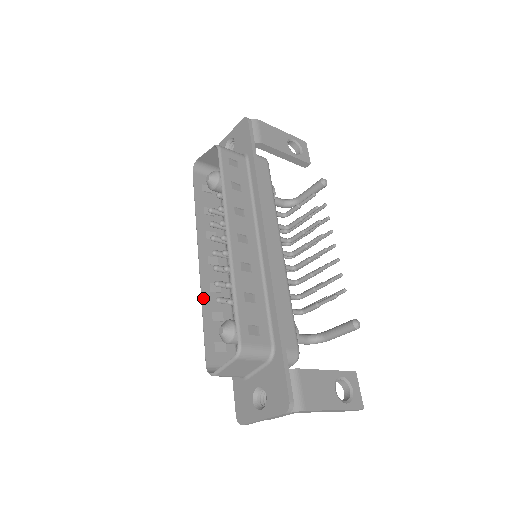
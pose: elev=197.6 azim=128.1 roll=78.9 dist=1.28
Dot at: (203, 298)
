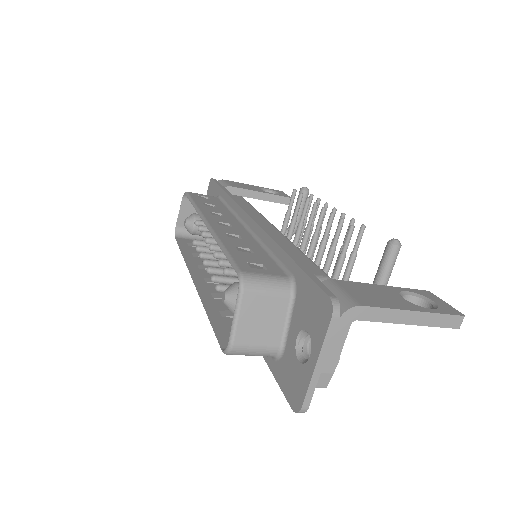
Dot at: (204, 302)
